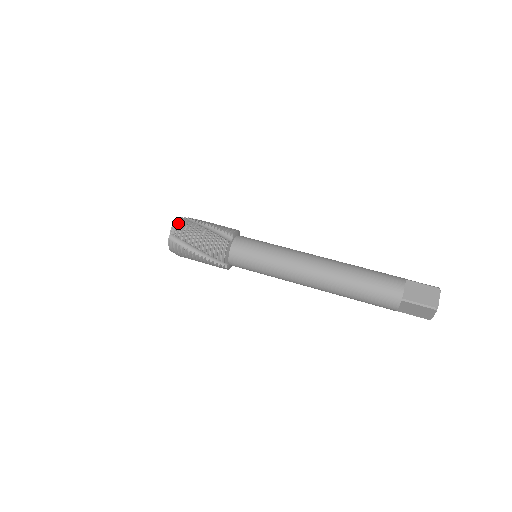
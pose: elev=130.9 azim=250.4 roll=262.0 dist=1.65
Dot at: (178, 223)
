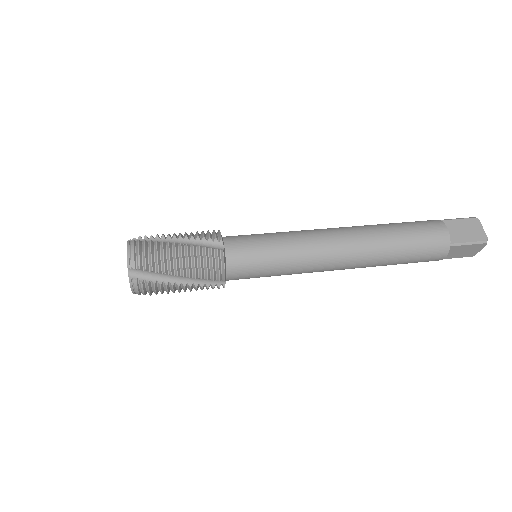
Dot at: (134, 250)
